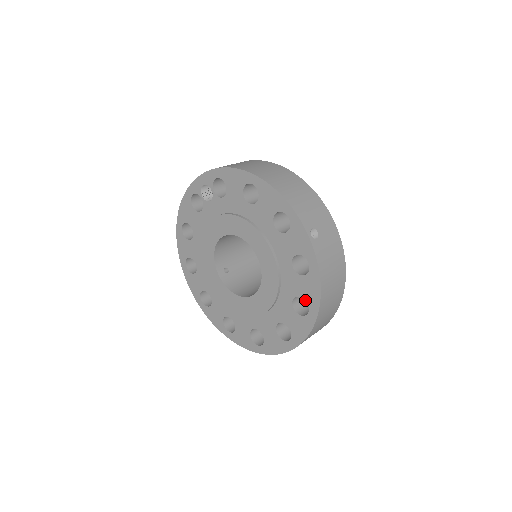
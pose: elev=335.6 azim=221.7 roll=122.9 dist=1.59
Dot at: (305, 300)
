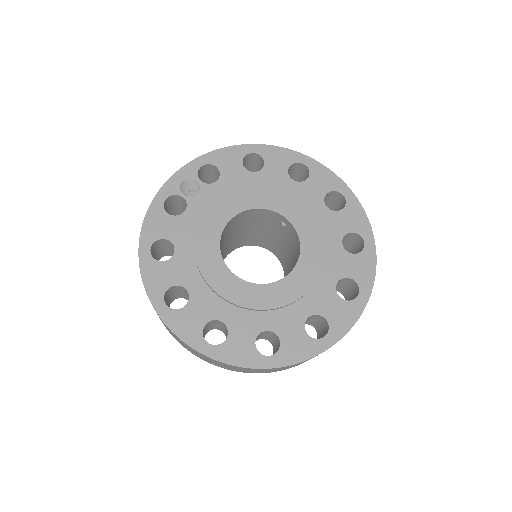
Dot at: occluded
